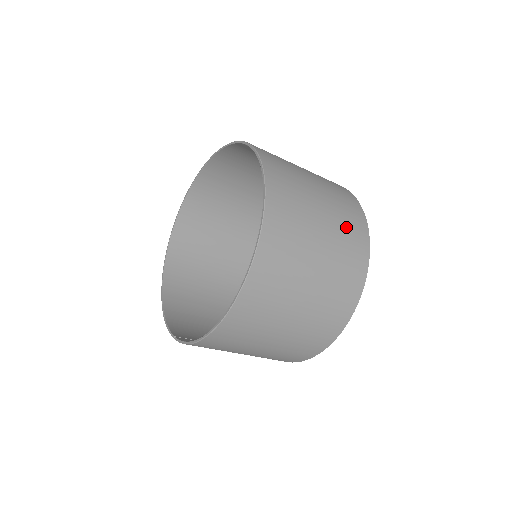
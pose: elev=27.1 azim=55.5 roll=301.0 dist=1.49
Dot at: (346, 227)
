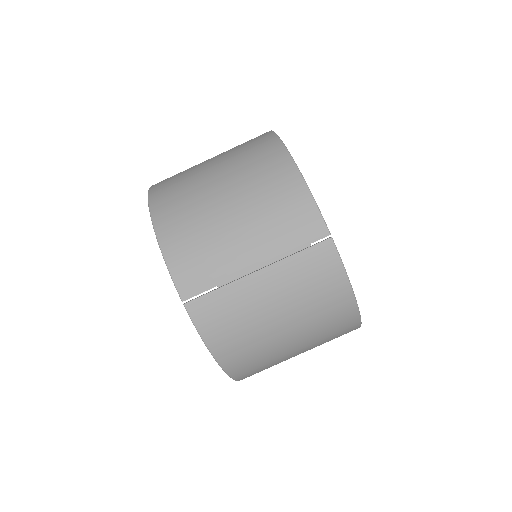
Dot at: occluded
